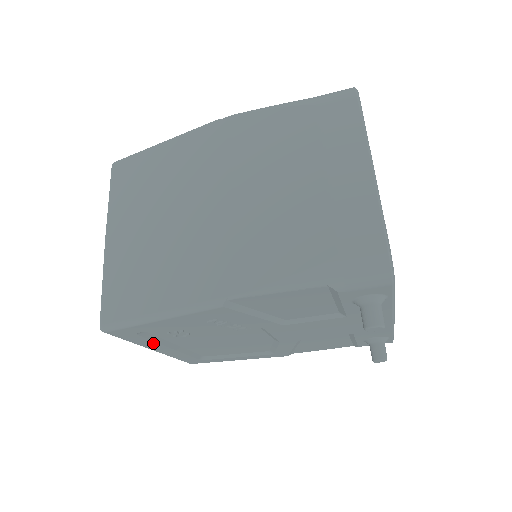
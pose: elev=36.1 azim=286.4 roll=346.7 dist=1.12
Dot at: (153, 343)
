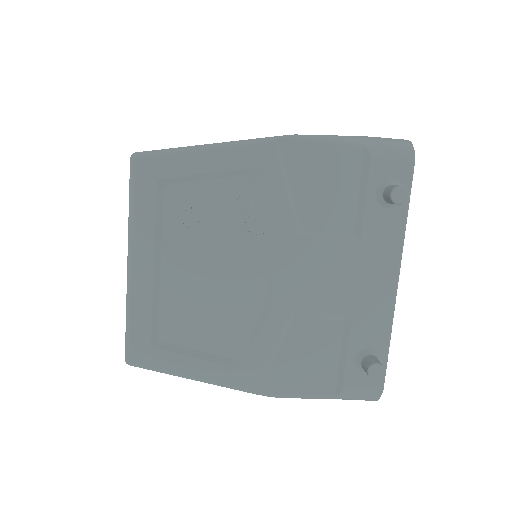
Dot at: (150, 228)
